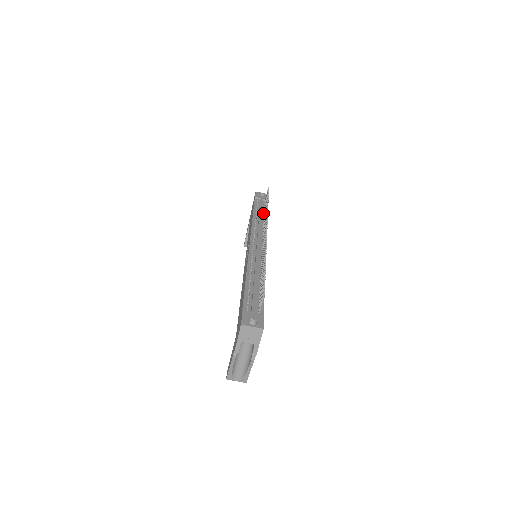
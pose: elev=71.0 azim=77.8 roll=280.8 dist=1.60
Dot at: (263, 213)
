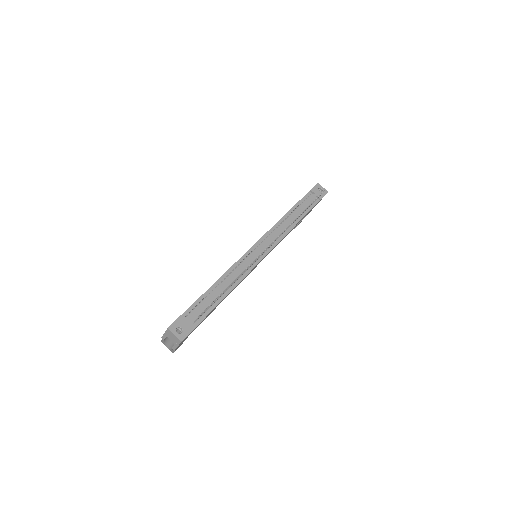
Dot at: (300, 213)
